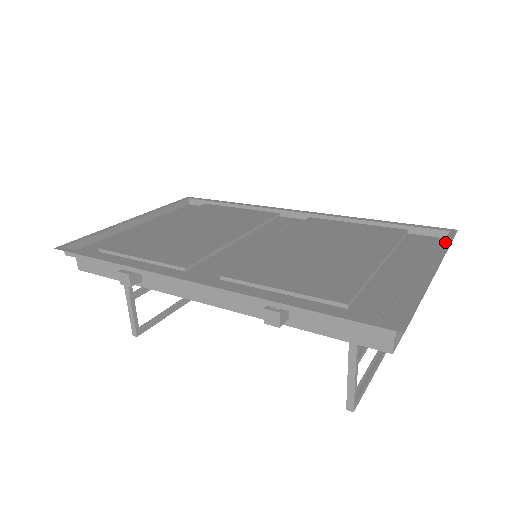
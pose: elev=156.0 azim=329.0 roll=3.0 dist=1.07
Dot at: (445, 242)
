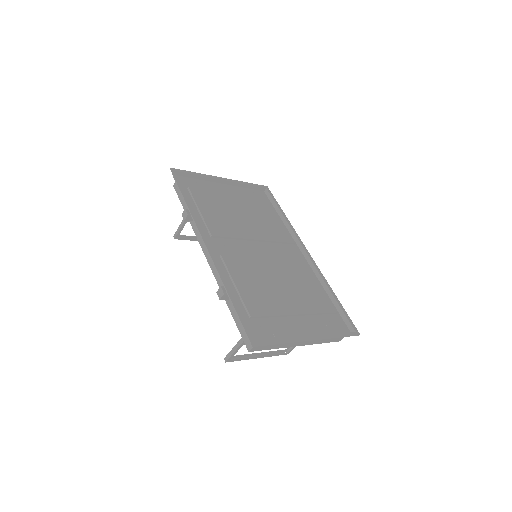
Dot at: (342, 334)
